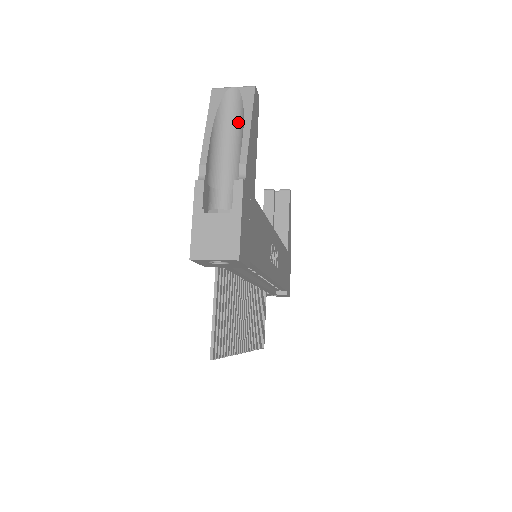
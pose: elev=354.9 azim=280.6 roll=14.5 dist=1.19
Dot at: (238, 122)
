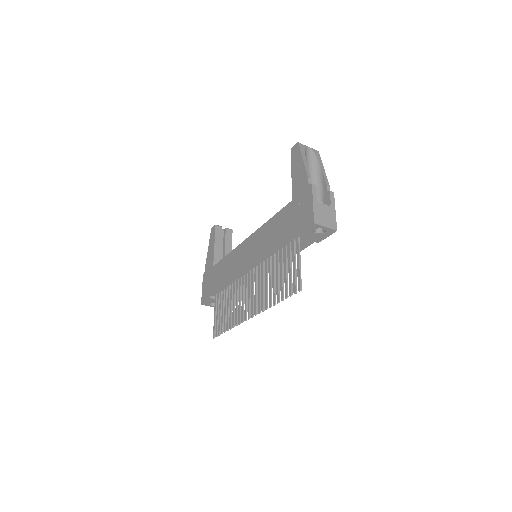
Dot at: (313, 165)
